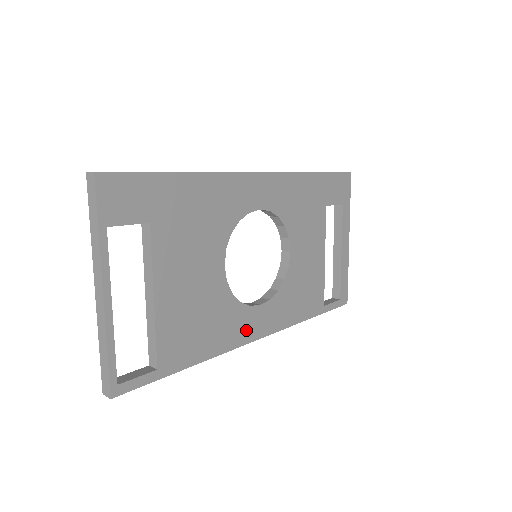
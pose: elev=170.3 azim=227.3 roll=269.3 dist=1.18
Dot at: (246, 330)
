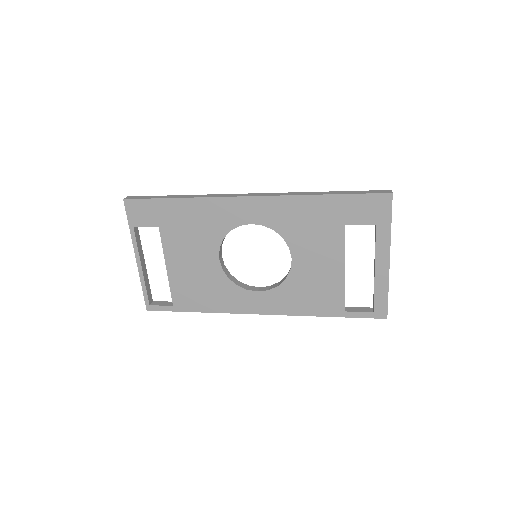
Dot at: (244, 305)
